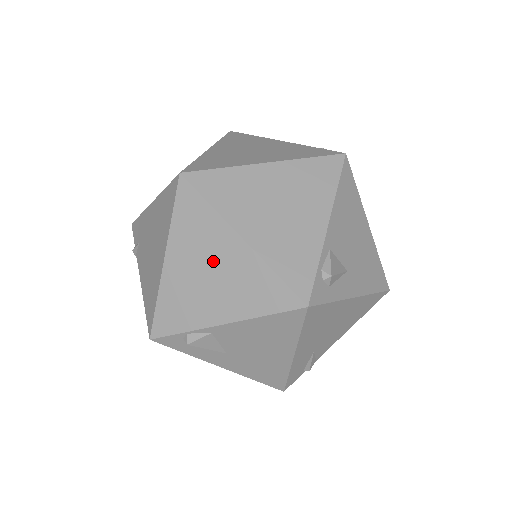
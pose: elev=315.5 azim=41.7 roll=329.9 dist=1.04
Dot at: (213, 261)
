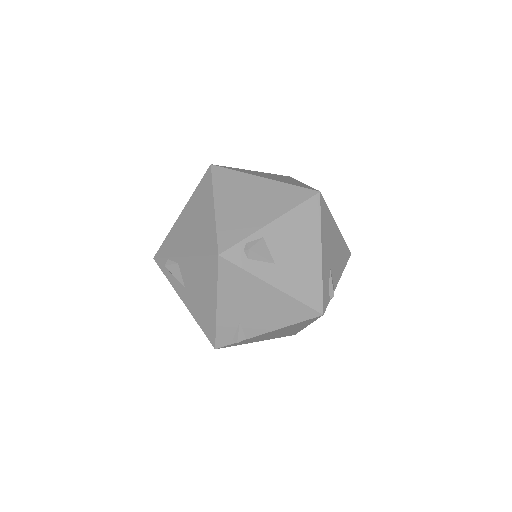
Dot at: (198, 217)
